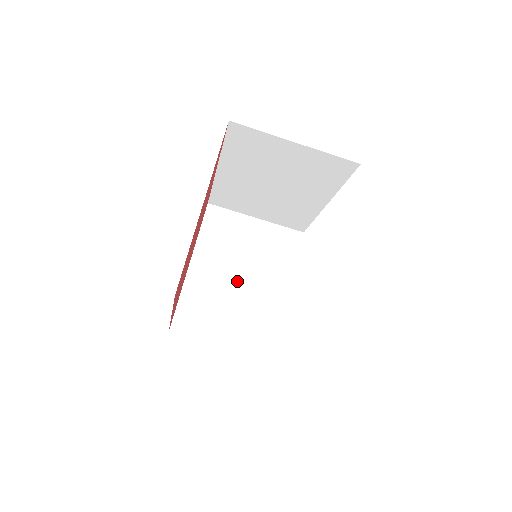
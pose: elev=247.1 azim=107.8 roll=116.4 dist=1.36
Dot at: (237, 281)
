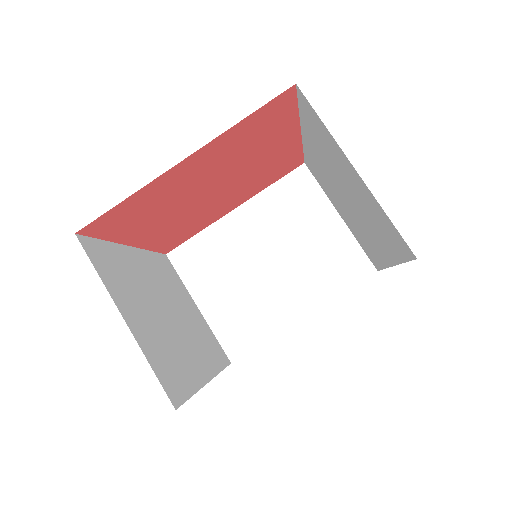
Dot at: (263, 261)
